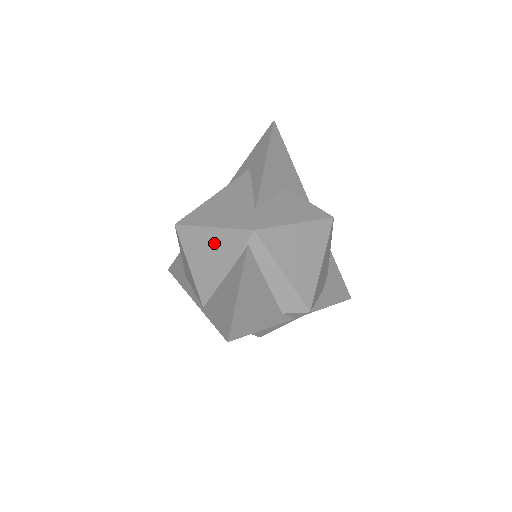
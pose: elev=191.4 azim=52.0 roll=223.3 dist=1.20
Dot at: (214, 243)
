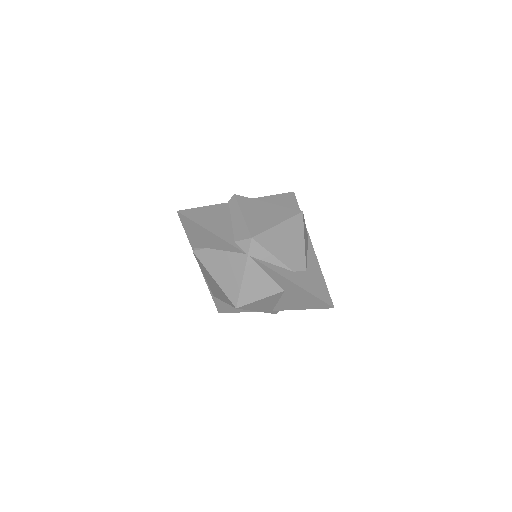
Dot at: occluded
